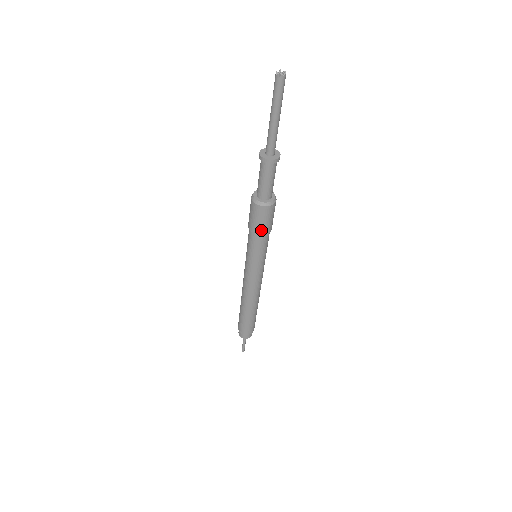
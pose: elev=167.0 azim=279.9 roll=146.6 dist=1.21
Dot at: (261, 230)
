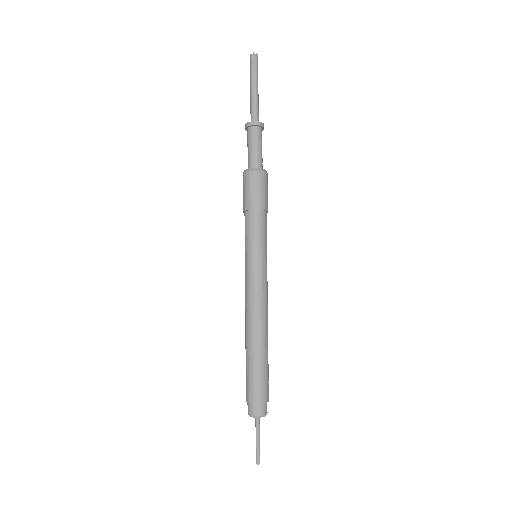
Dot at: (253, 203)
